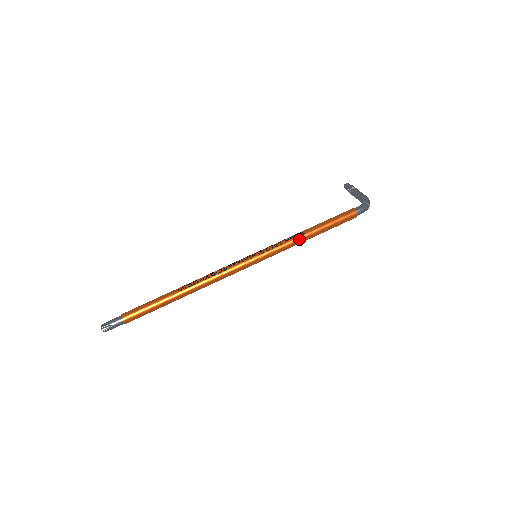
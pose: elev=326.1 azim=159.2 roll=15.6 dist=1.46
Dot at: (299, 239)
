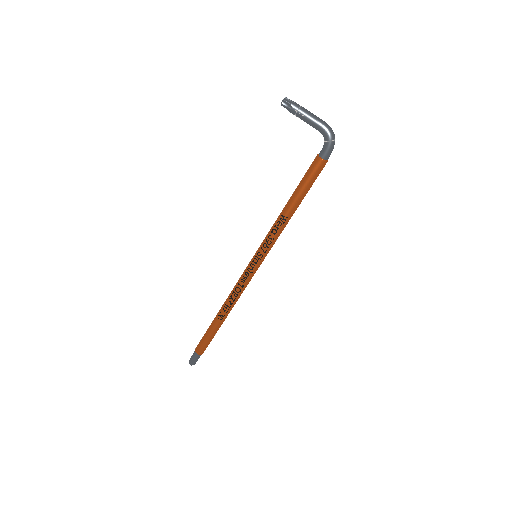
Dot at: (286, 224)
